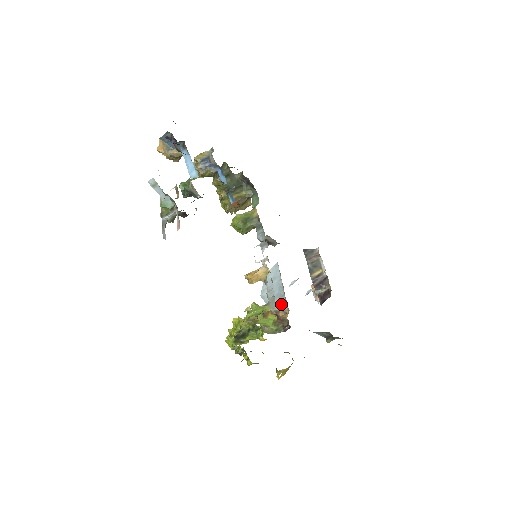
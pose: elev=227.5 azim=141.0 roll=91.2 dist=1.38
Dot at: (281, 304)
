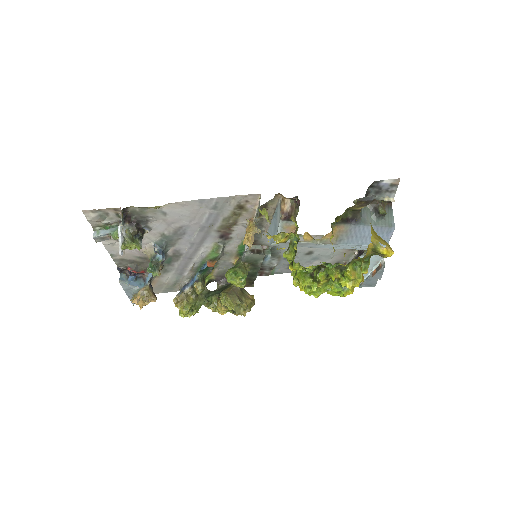
Dot at: (278, 209)
